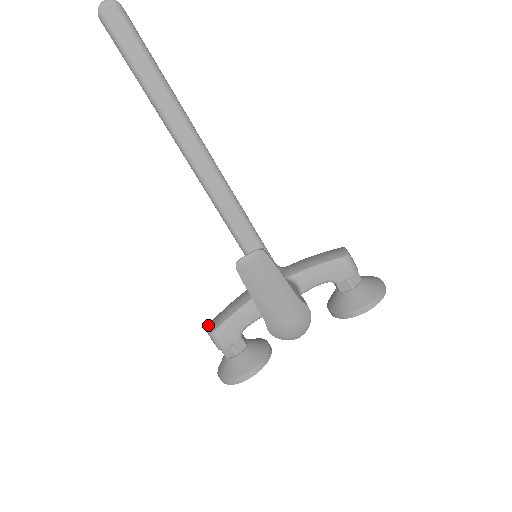
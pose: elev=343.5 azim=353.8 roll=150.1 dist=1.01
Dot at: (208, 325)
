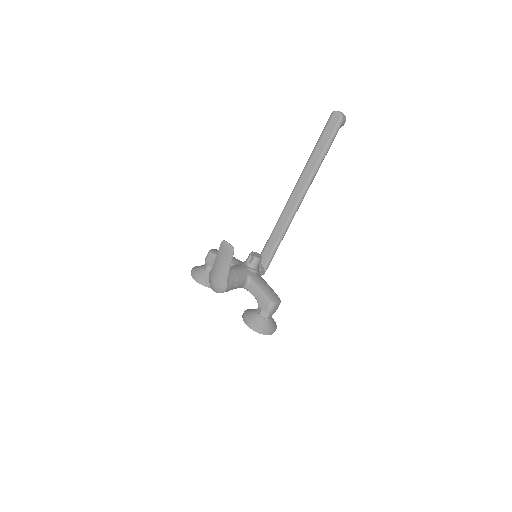
Dot at: (215, 249)
